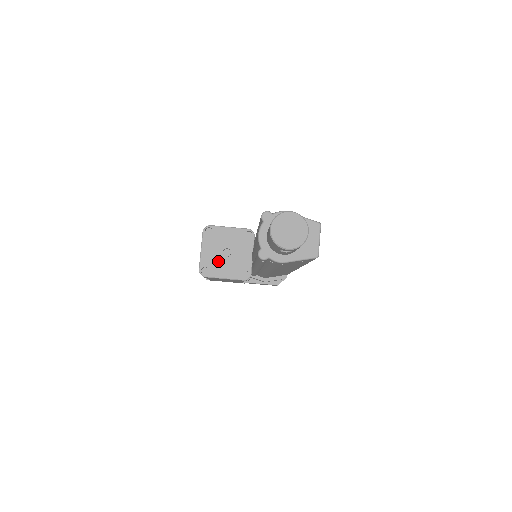
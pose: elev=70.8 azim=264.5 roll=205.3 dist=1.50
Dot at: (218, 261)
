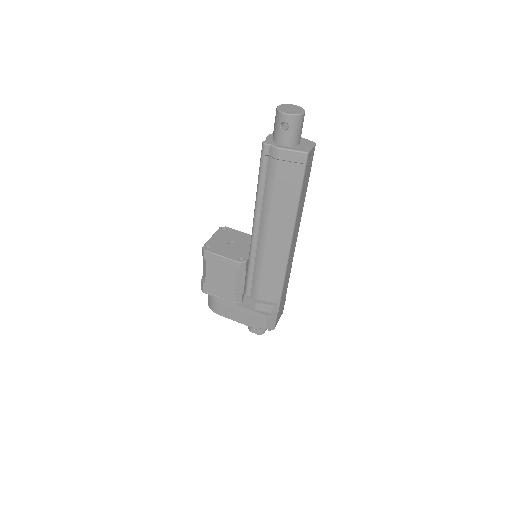
Dot at: (222, 246)
